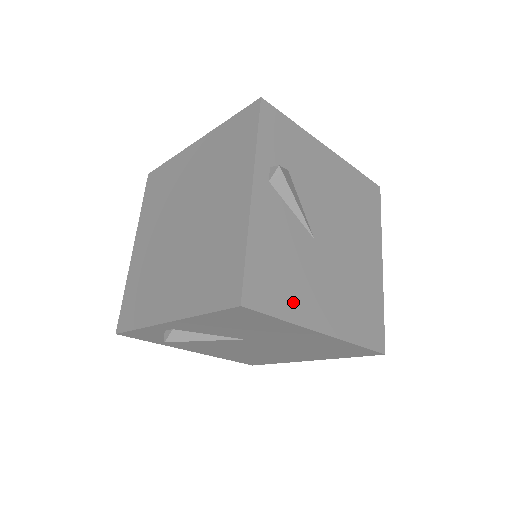
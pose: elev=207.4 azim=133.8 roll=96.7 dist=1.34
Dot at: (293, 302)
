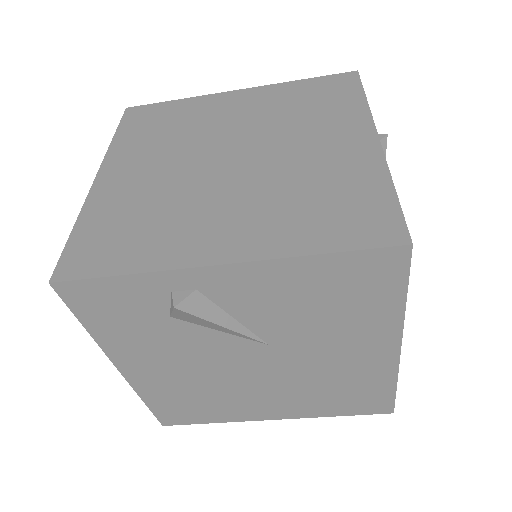
Dot at: occluded
